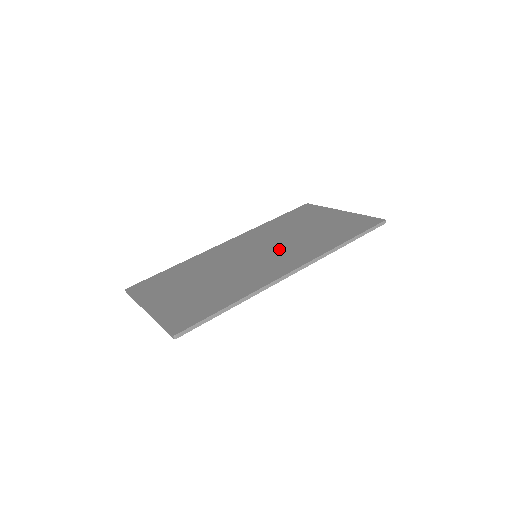
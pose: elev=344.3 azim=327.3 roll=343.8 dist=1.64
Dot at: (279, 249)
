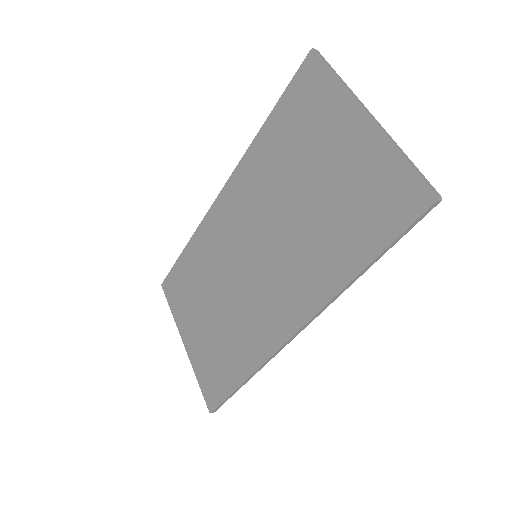
Dot at: (277, 254)
